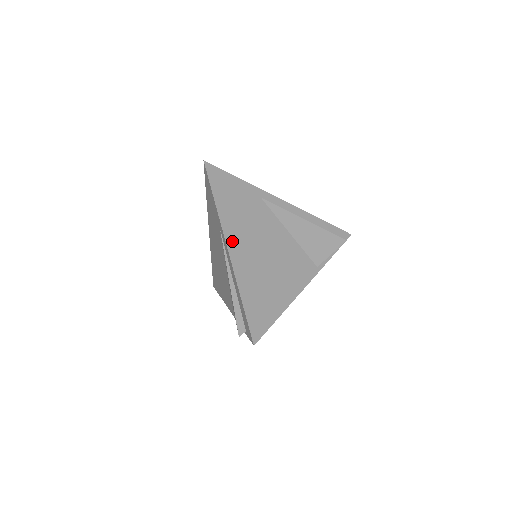
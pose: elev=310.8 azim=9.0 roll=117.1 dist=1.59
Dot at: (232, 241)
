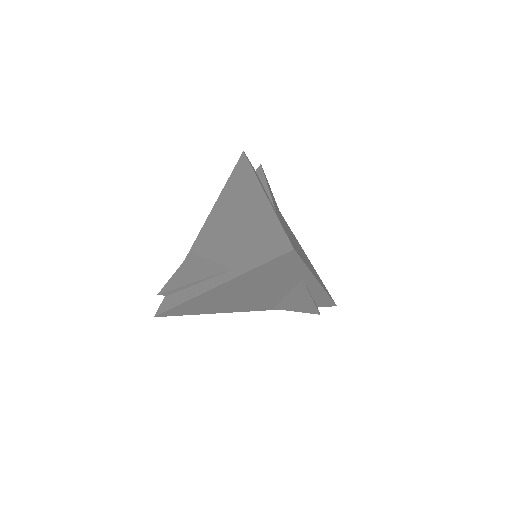
Dot at: (223, 288)
